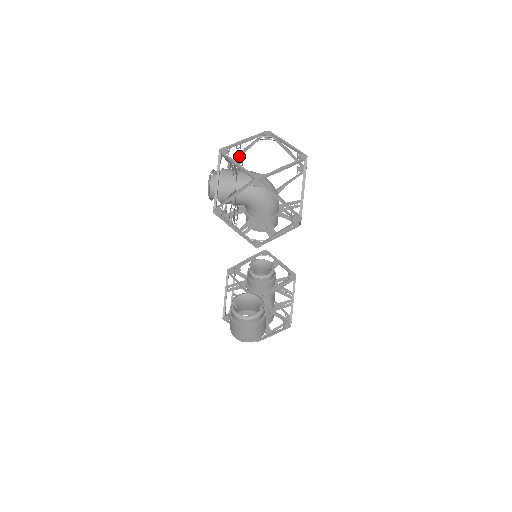
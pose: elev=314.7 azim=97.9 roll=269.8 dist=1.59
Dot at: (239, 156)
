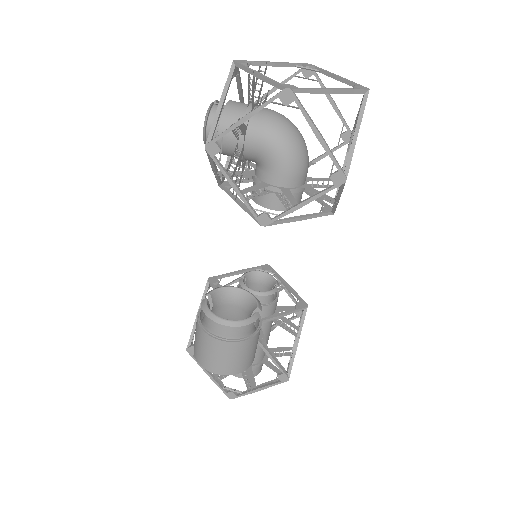
Dot at: occluded
